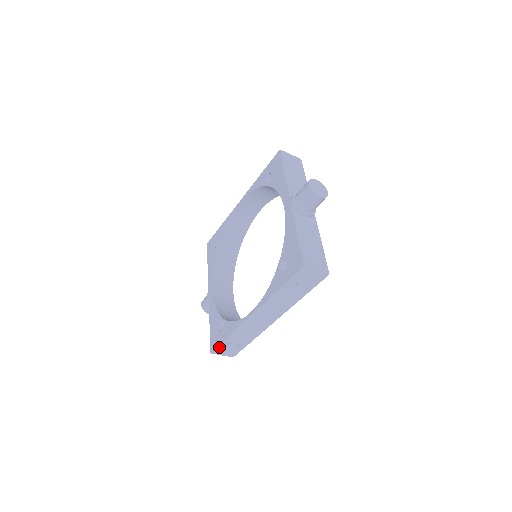
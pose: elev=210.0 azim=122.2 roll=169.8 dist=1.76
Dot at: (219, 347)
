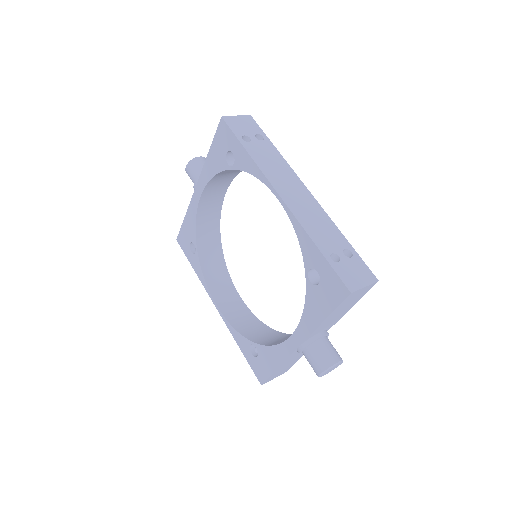
Dot at: (185, 251)
